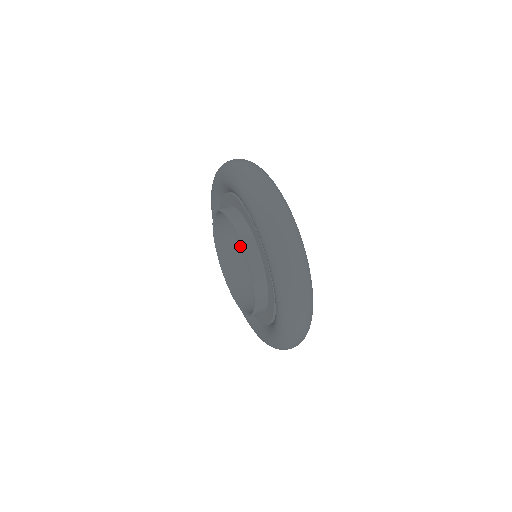
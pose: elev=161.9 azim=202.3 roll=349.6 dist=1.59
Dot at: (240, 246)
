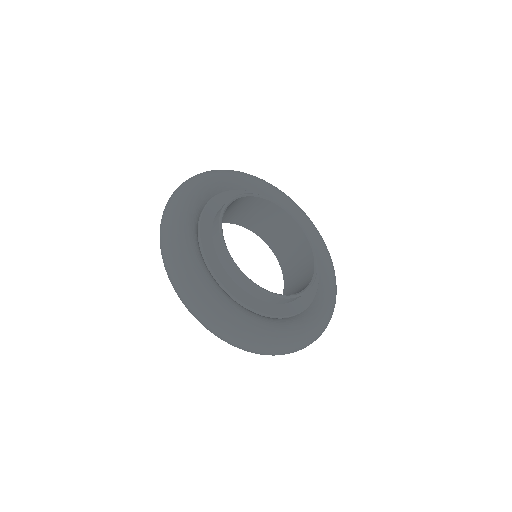
Dot at: (289, 242)
